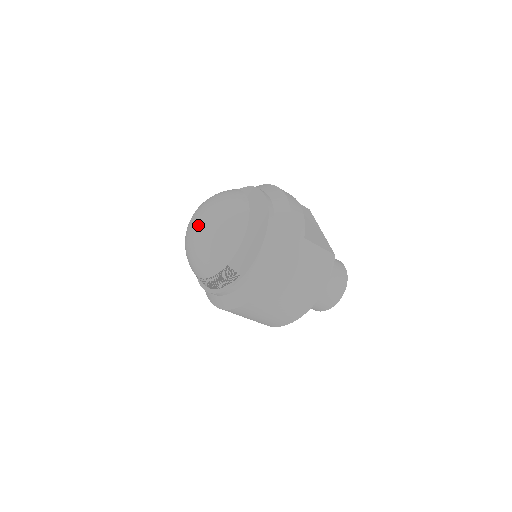
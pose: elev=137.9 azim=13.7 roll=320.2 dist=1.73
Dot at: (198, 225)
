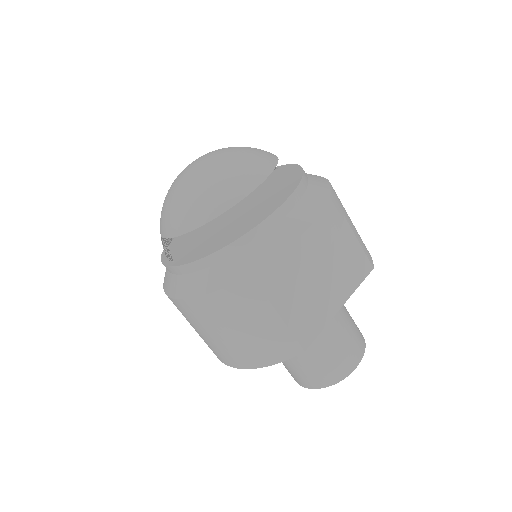
Dot at: (189, 167)
